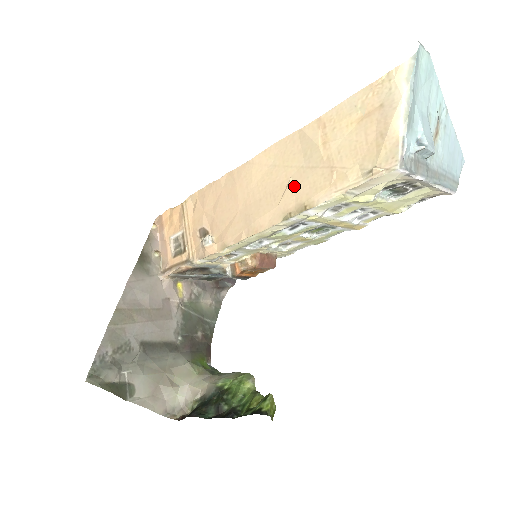
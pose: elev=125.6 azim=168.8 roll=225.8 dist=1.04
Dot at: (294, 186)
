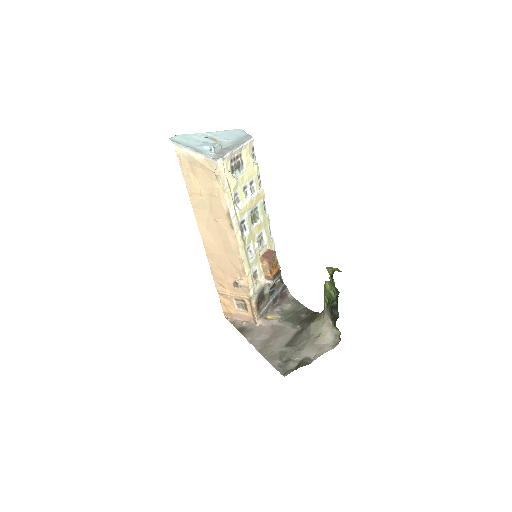
Dot at: (218, 218)
